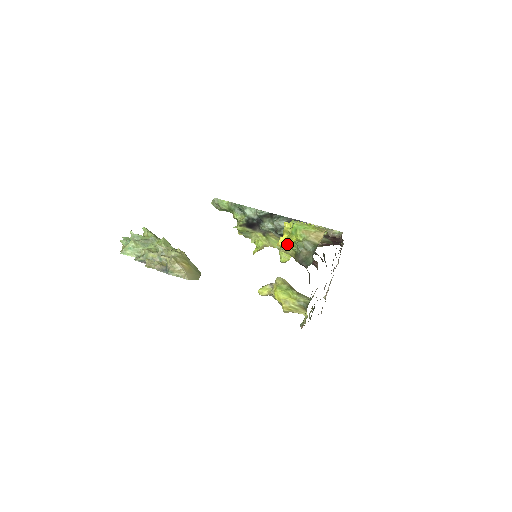
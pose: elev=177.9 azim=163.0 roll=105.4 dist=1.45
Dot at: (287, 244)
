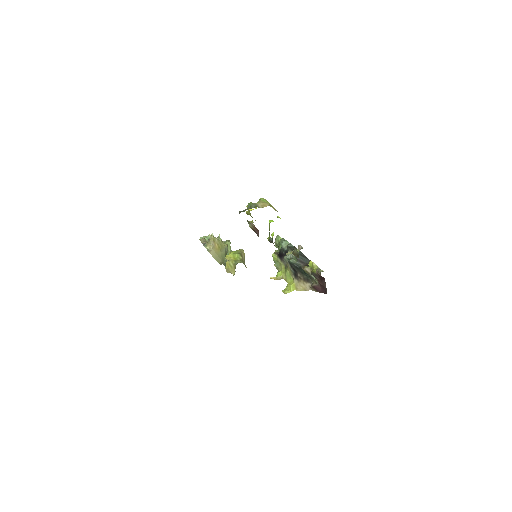
Dot at: occluded
